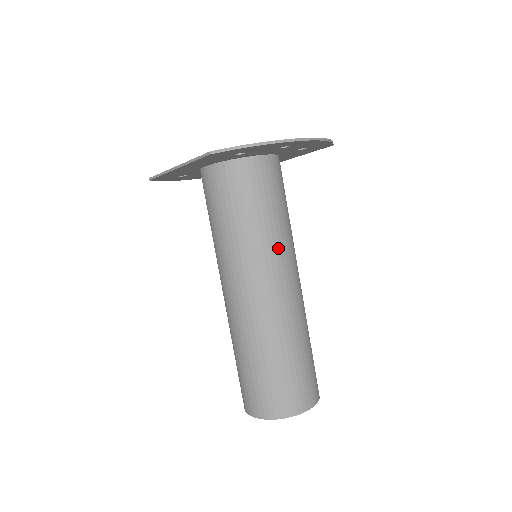
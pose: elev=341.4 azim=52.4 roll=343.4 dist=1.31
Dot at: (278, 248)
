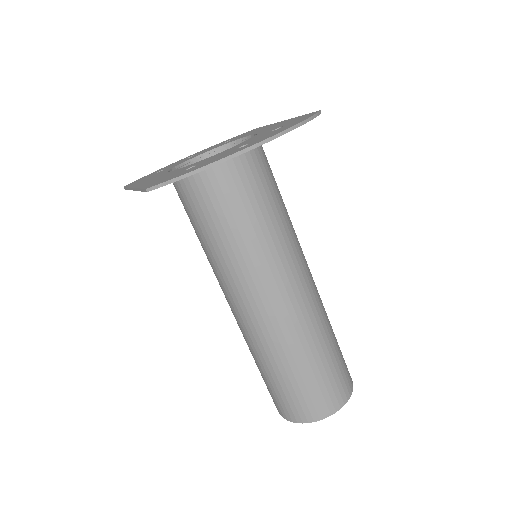
Dot at: (271, 257)
